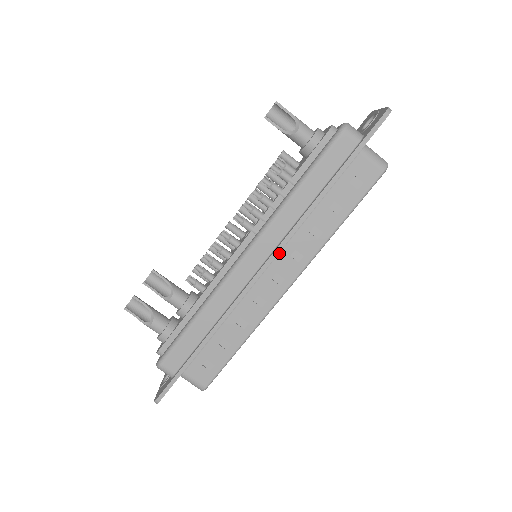
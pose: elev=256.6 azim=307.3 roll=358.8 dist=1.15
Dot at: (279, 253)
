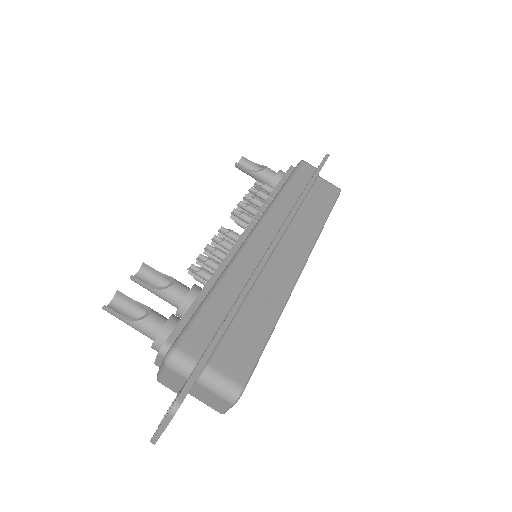
Dot at: (285, 234)
